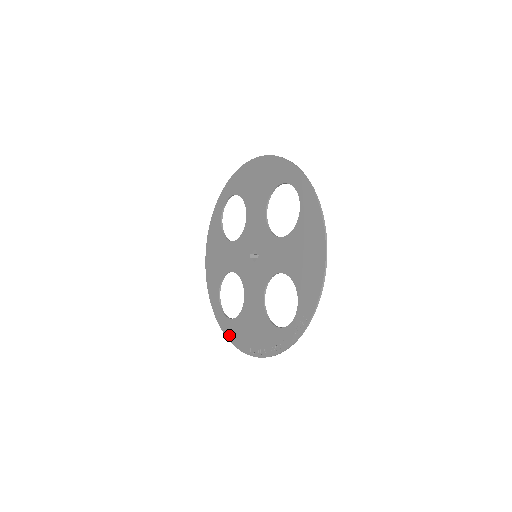
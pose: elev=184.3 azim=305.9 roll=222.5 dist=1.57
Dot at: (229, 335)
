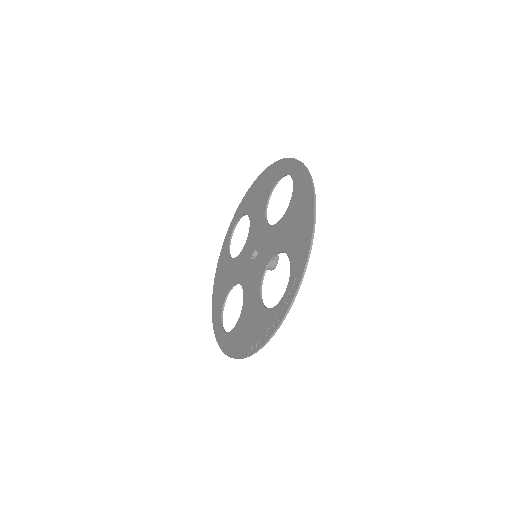
Dot at: (227, 349)
